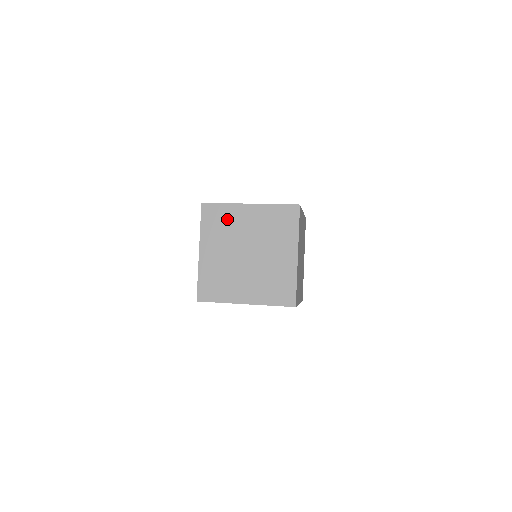
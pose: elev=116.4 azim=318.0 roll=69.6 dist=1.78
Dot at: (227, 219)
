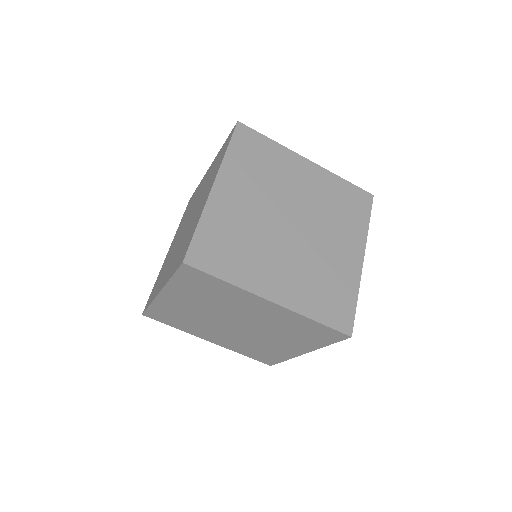
Dot at: (272, 162)
